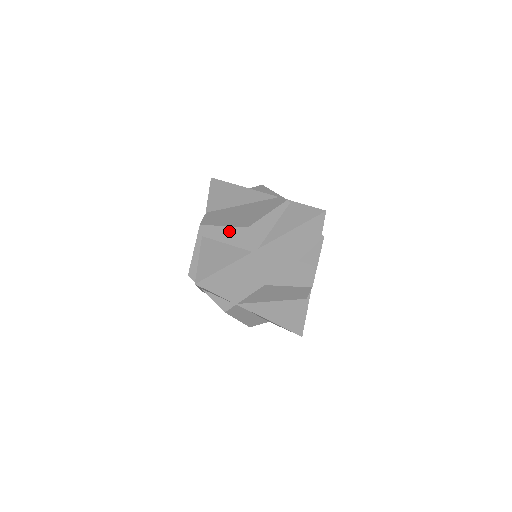
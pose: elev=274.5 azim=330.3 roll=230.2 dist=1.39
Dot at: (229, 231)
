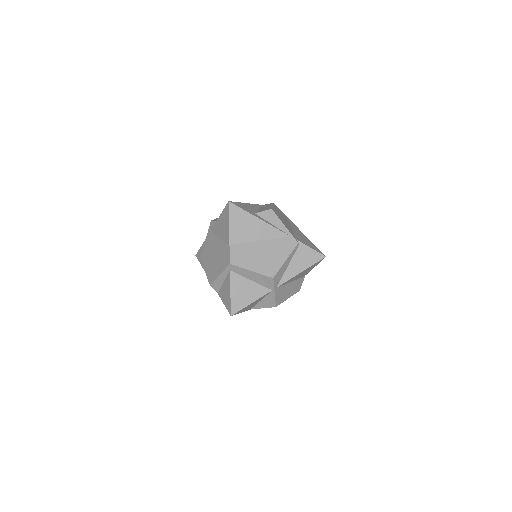
Dot at: (256, 275)
